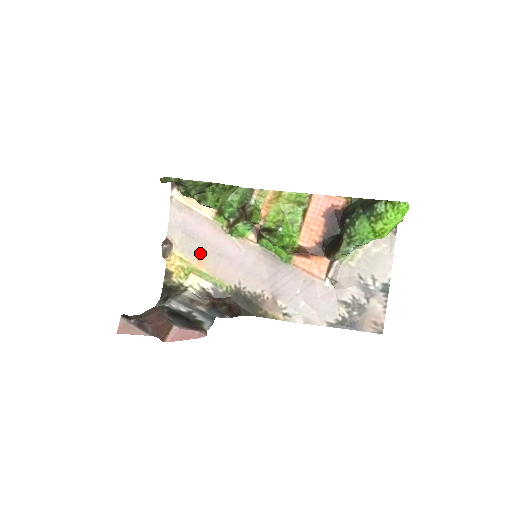
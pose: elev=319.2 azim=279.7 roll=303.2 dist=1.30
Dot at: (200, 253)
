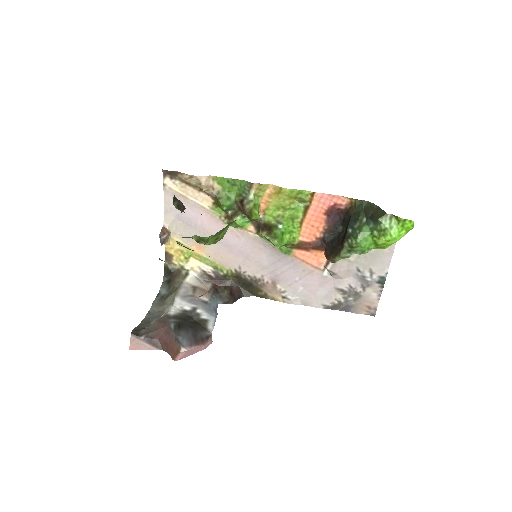
Dot at: occluded
